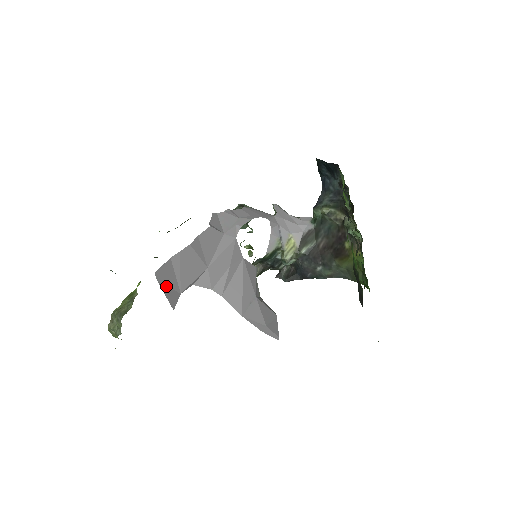
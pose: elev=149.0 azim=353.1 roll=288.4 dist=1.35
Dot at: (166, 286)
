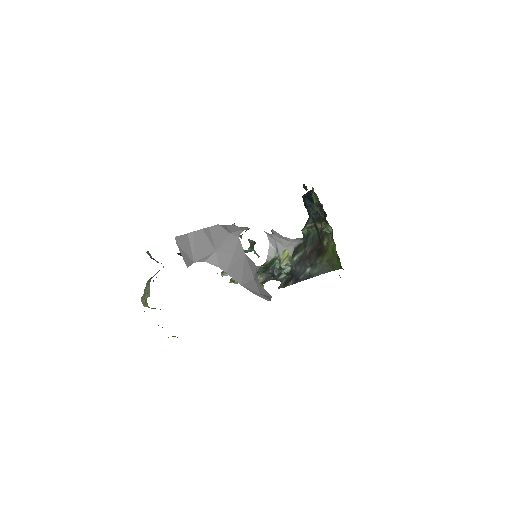
Dot at: (183, 251)
